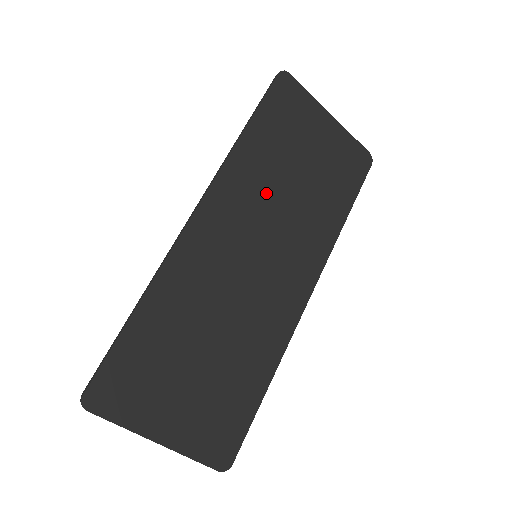
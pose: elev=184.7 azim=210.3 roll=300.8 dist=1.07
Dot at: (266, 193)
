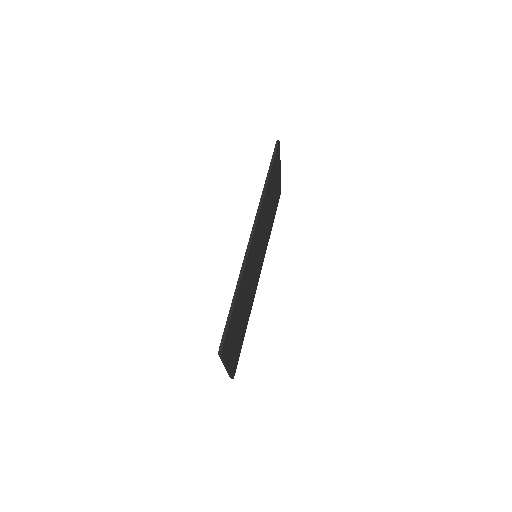
Dot at: occluded
